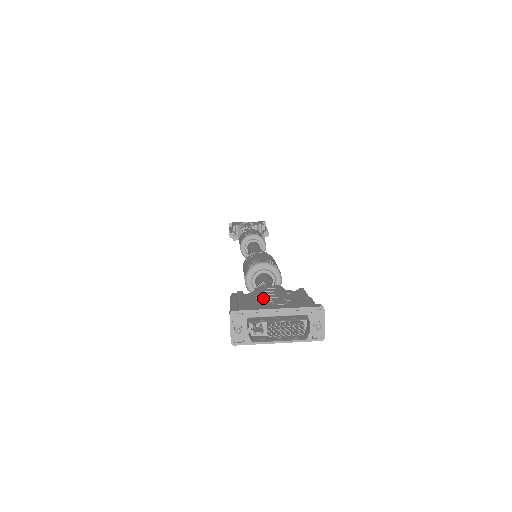
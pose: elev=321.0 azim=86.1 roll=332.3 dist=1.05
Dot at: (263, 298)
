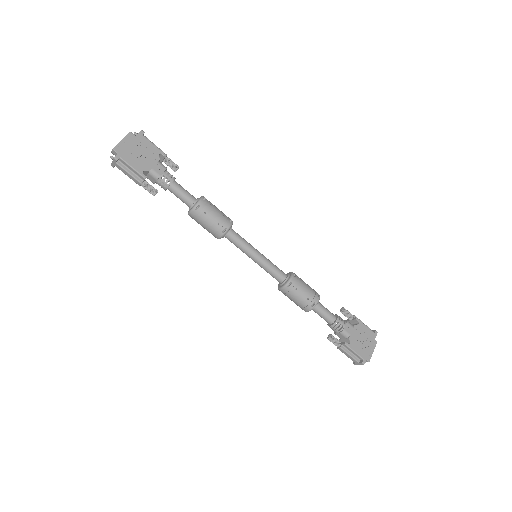
Dot at: (359, 342)
